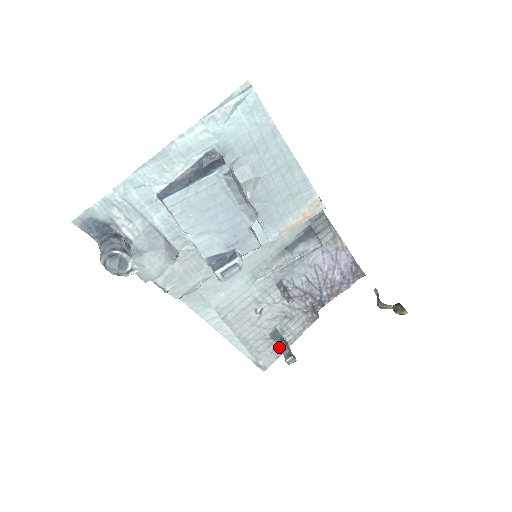
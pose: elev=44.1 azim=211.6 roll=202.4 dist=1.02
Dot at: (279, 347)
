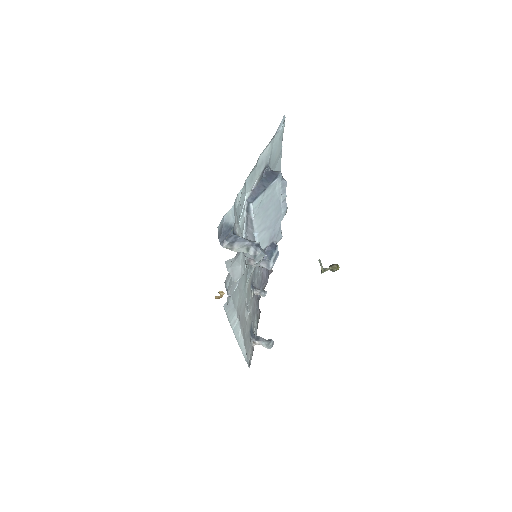
Dot at: (256, 340)
